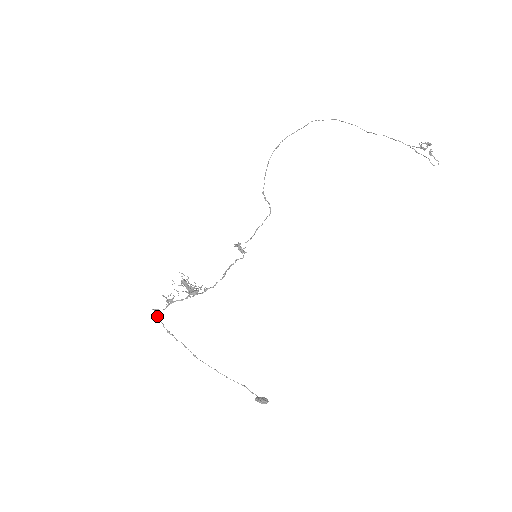
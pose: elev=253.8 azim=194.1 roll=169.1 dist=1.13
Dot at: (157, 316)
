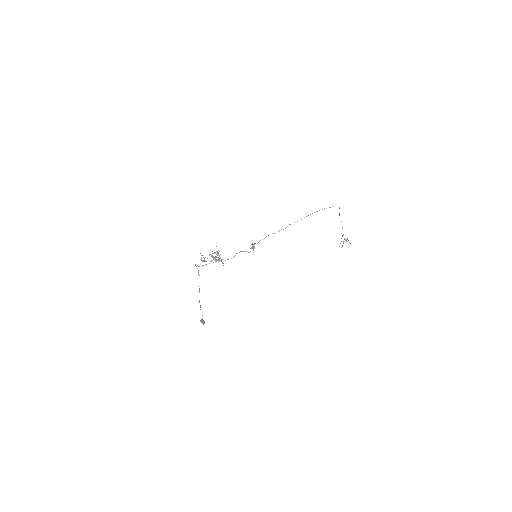
Dot at: (199, 275)
